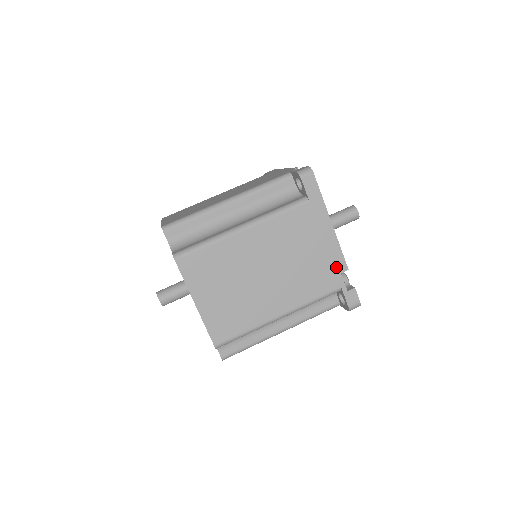
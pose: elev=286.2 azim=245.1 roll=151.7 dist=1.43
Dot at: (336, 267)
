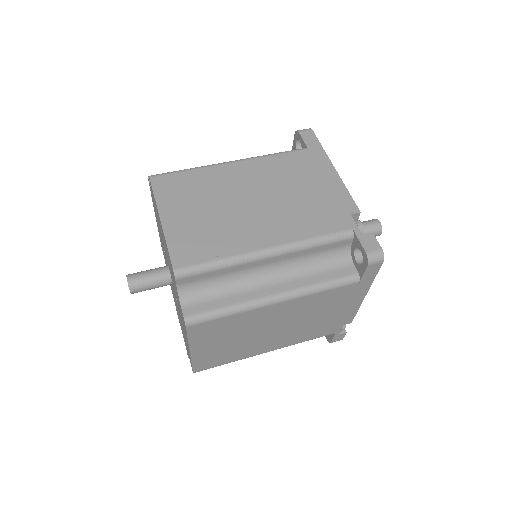
Dot at: (344, 208)
